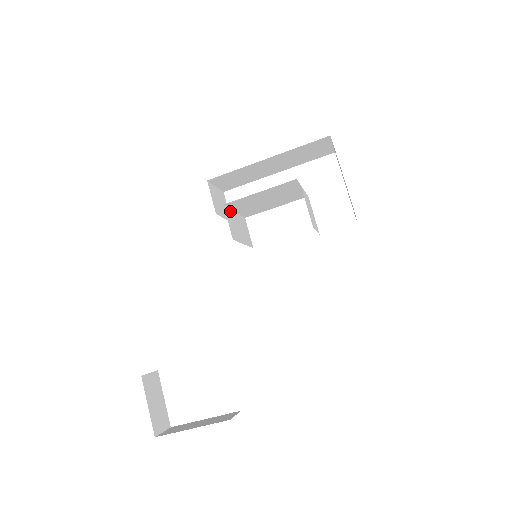
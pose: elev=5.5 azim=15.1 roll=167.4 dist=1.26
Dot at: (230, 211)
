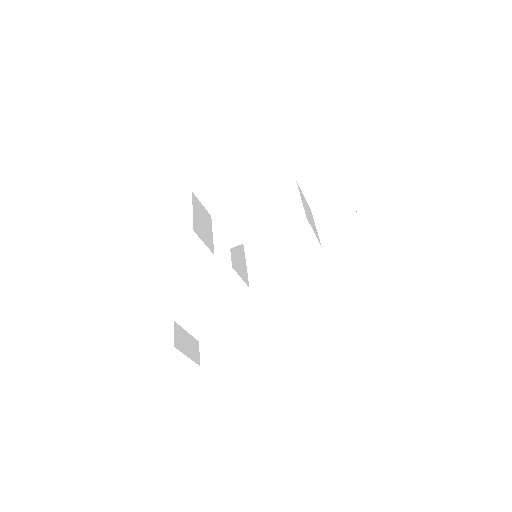
Dot at: (231, 253)
